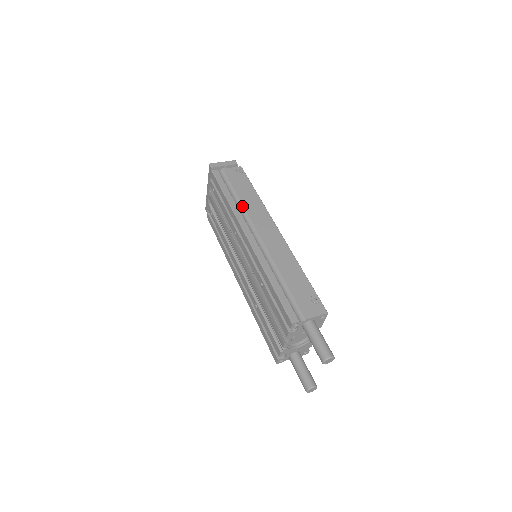
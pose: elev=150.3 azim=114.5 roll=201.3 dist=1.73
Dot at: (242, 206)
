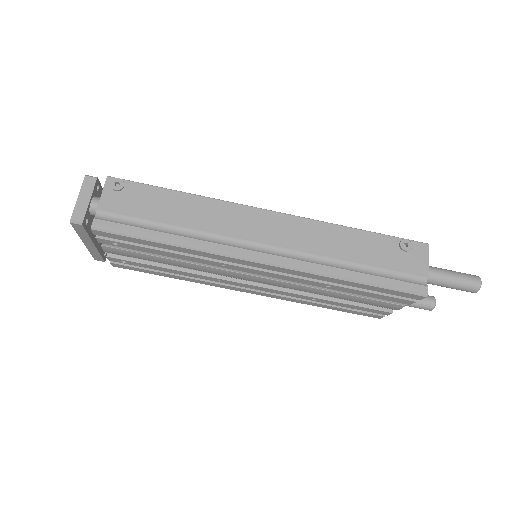
Dot at: (198, 231)
